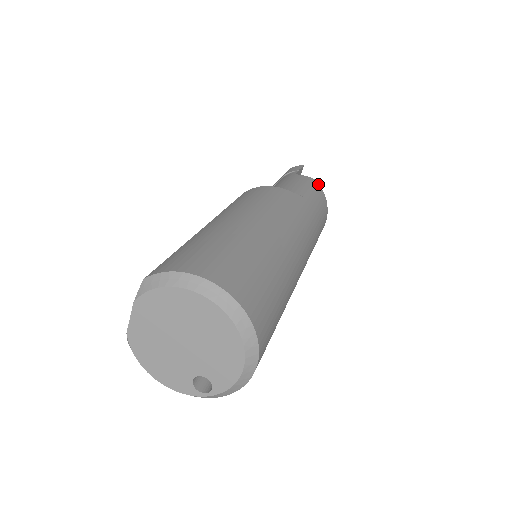
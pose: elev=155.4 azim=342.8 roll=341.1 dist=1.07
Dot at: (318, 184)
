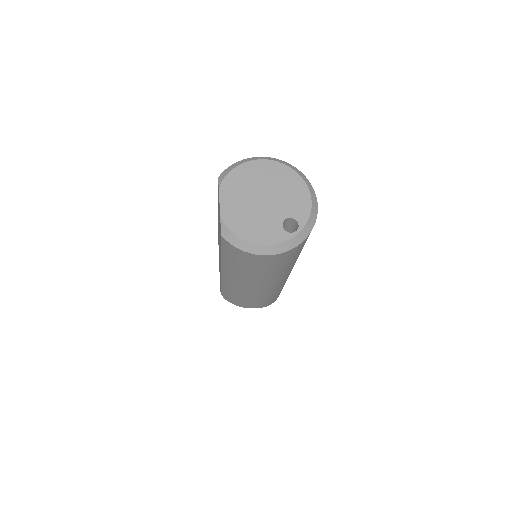
Dot at: occluded
